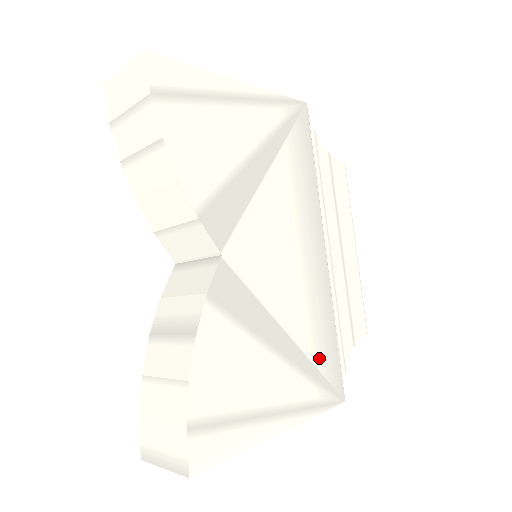
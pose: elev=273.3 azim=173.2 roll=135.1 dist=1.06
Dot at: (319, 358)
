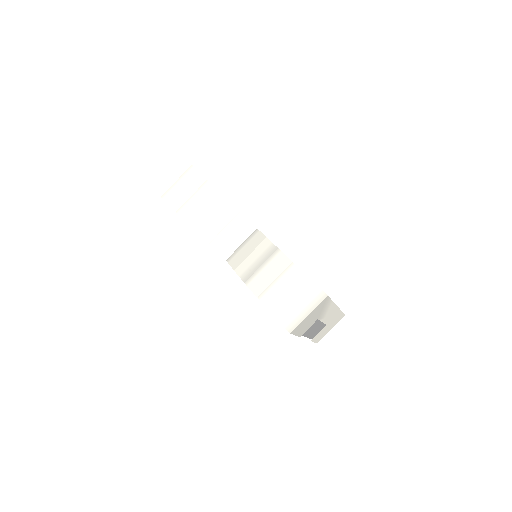
Dot at: occluded
